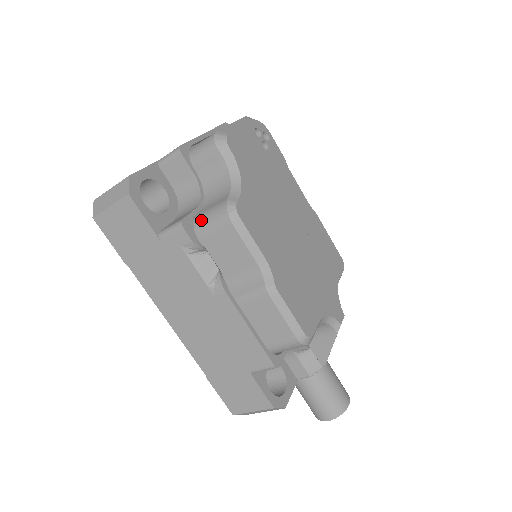
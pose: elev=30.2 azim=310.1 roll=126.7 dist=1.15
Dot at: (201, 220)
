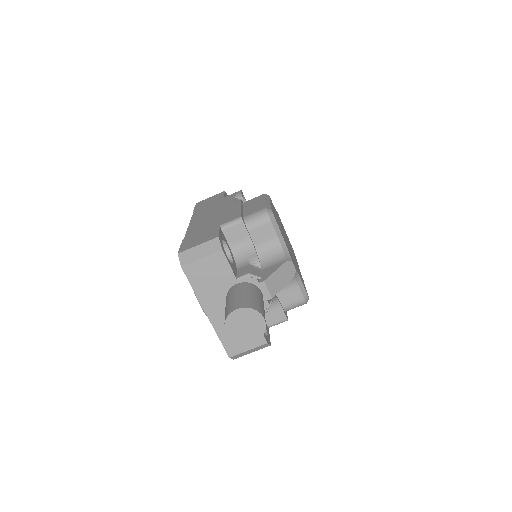
Dot at: occluded
